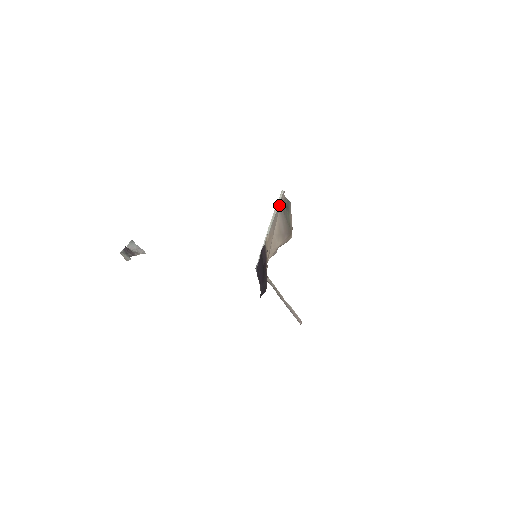
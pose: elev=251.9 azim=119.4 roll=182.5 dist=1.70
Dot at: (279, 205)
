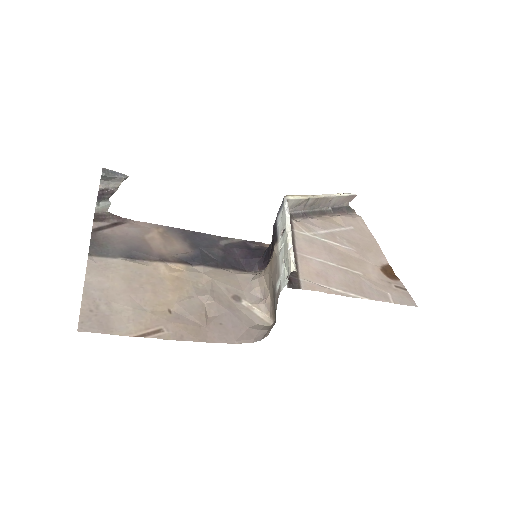
Dot at: (277, 284)
